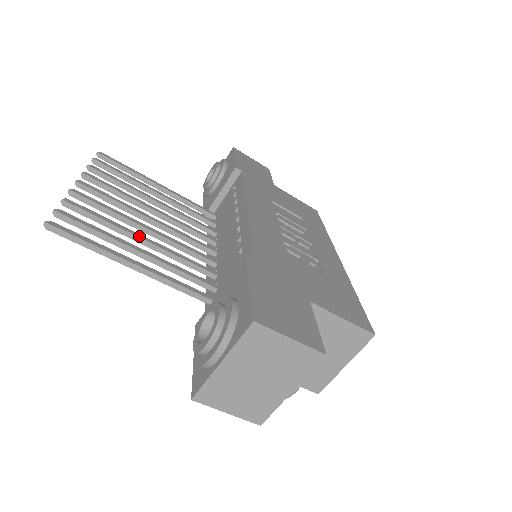
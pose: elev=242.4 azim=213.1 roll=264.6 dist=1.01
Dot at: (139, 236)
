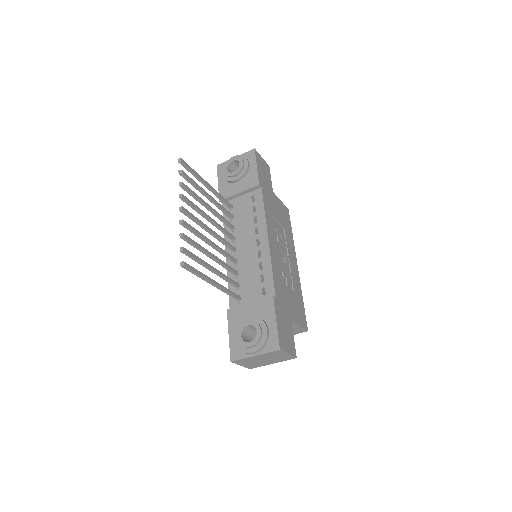
Dot at: (211, 255)
